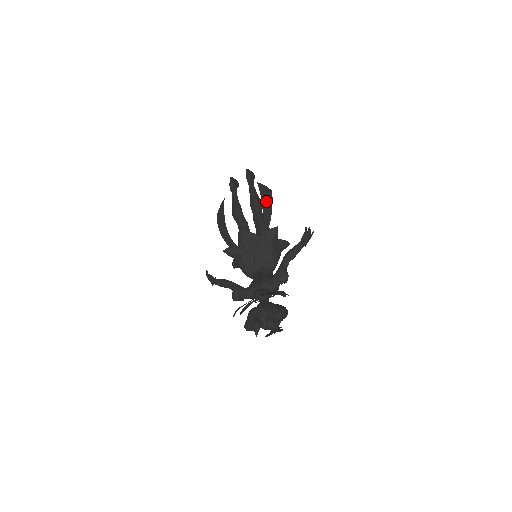
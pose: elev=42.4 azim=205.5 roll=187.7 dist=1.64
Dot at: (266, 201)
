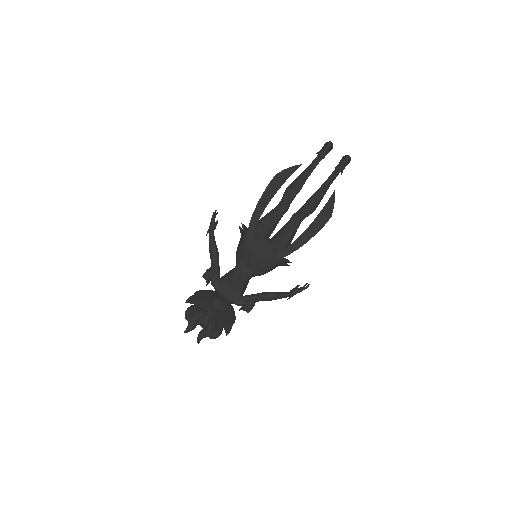
Dot at: (314, 227)
